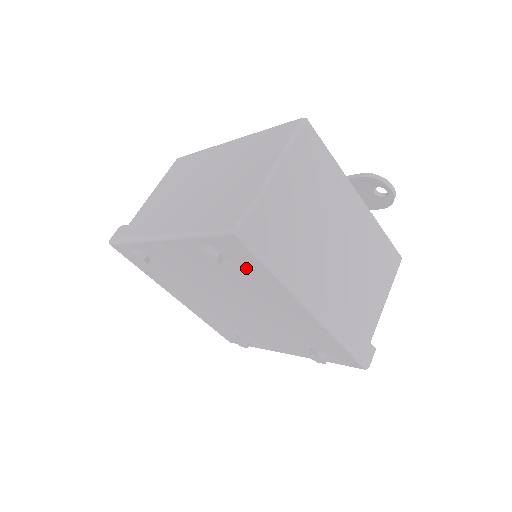
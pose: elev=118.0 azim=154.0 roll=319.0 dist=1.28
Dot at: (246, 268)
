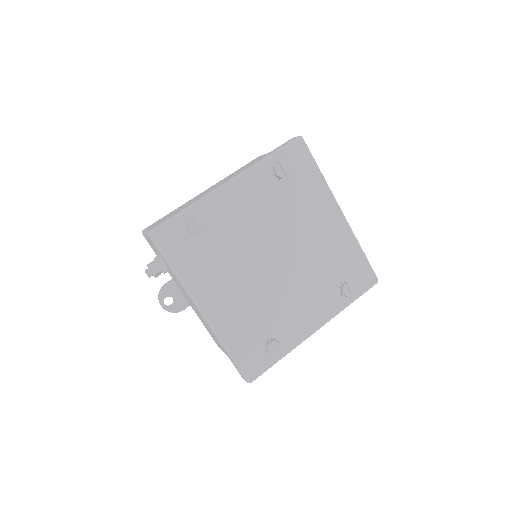
Dot at: (302, 178)
